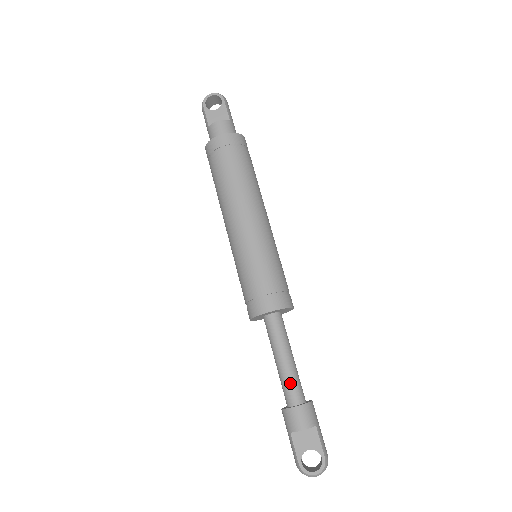
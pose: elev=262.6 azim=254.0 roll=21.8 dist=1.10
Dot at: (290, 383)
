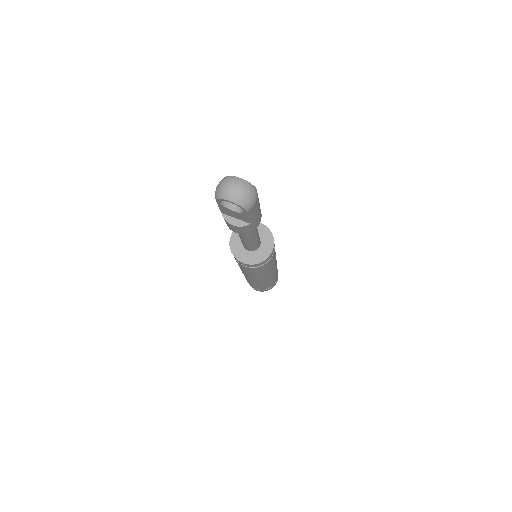
Dot at: occluded
